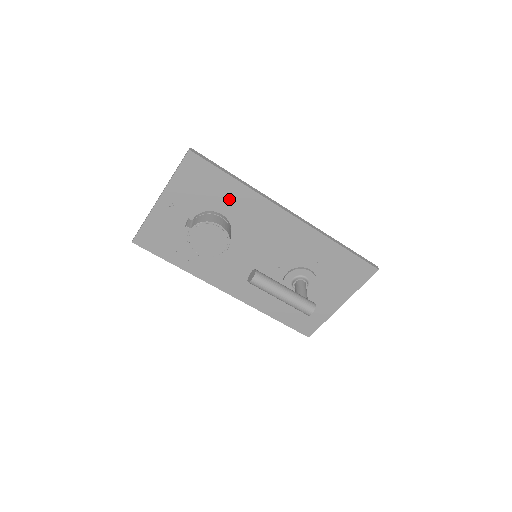
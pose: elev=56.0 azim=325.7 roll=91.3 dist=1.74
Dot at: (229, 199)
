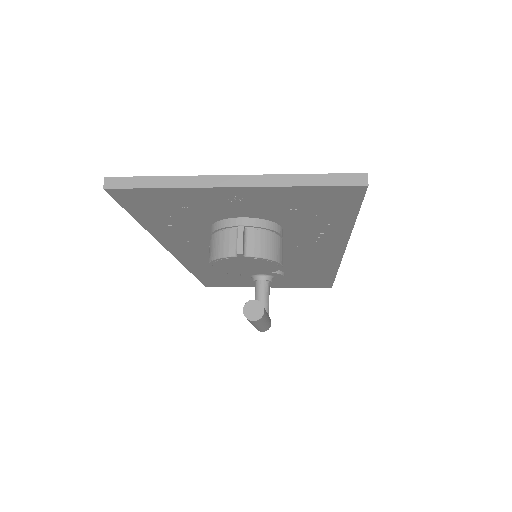
Dot at: (315, 227)
